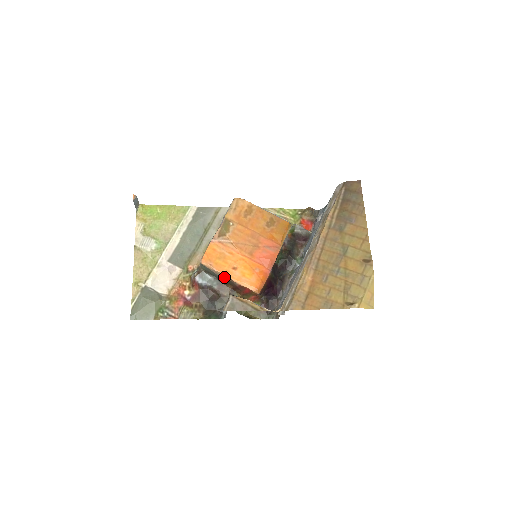
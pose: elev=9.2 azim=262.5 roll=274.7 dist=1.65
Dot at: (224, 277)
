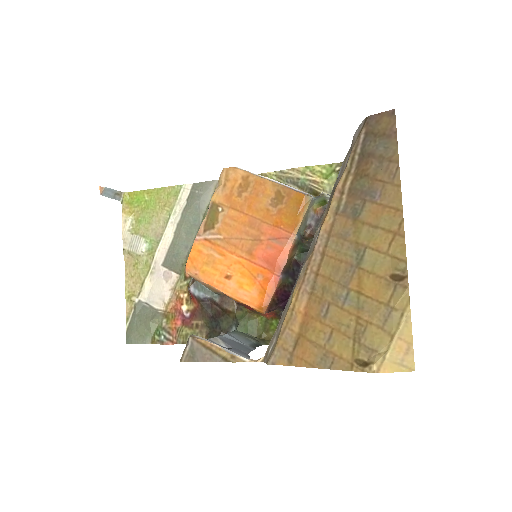
Dot at: (215, 291)
